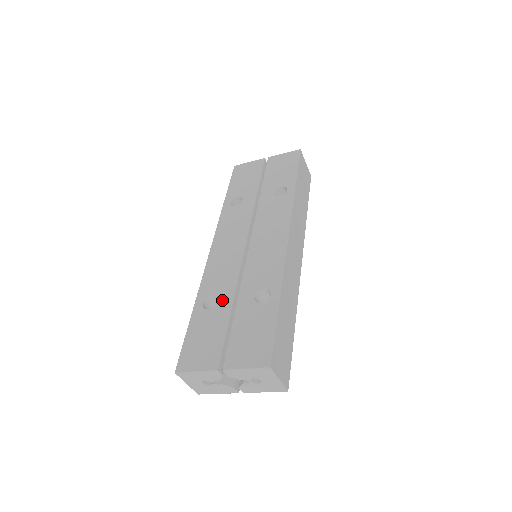
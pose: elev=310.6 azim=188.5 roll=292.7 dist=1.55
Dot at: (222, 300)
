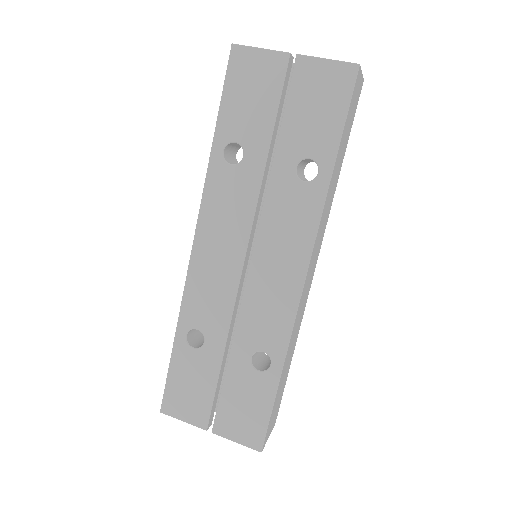
Dot at: (210, 344)
